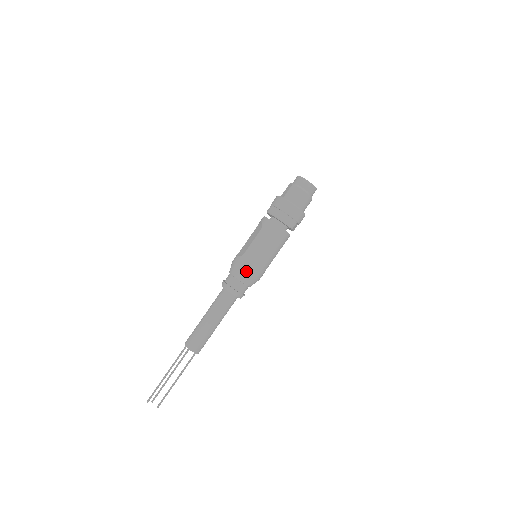
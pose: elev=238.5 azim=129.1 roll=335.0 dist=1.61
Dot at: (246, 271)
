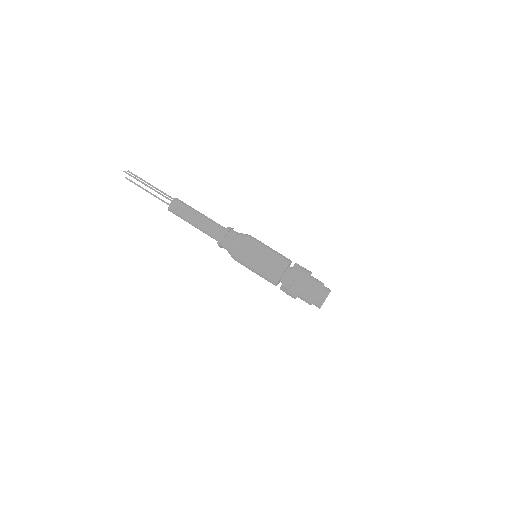
Dot at: (236, 256)
